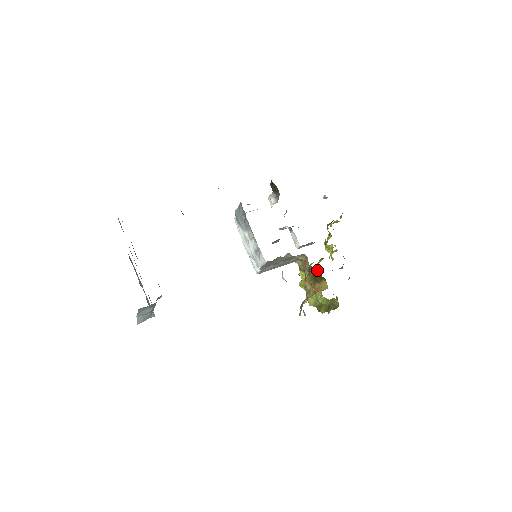
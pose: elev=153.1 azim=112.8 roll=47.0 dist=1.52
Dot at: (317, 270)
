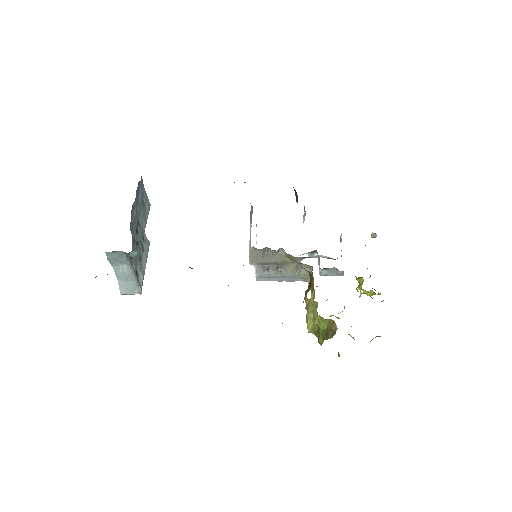
Dot at: (311, 274)
